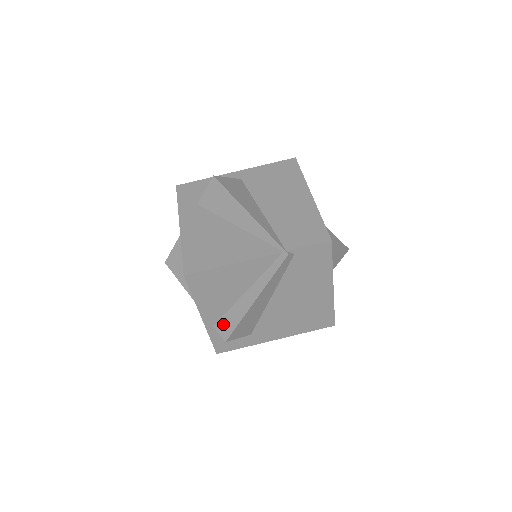
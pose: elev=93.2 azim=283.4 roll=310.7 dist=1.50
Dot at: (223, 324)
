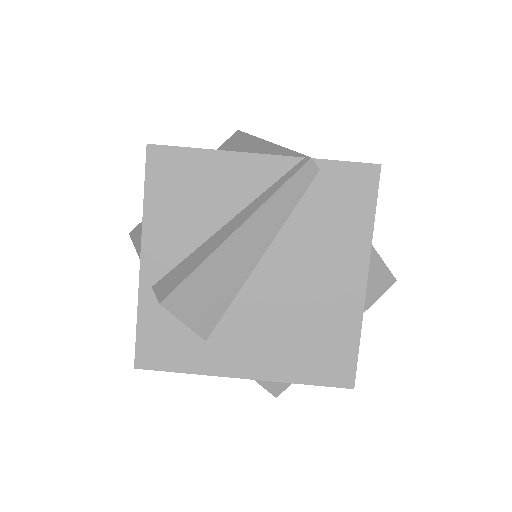
Dot at: (169, 278)
